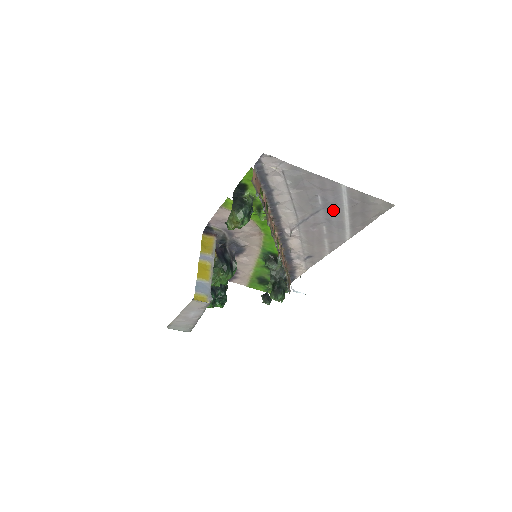
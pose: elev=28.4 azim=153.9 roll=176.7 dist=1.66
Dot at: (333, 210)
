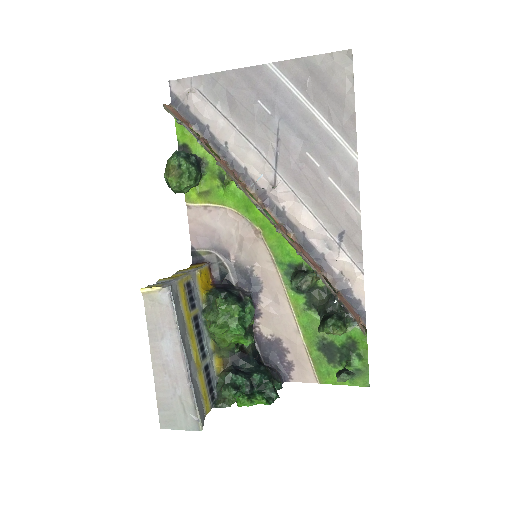
Dot at: (292, 114)
